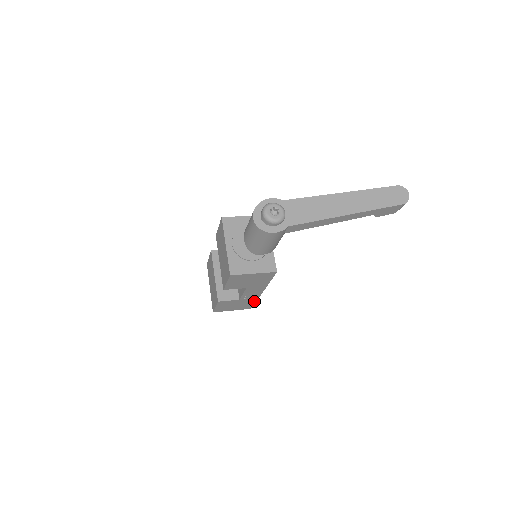
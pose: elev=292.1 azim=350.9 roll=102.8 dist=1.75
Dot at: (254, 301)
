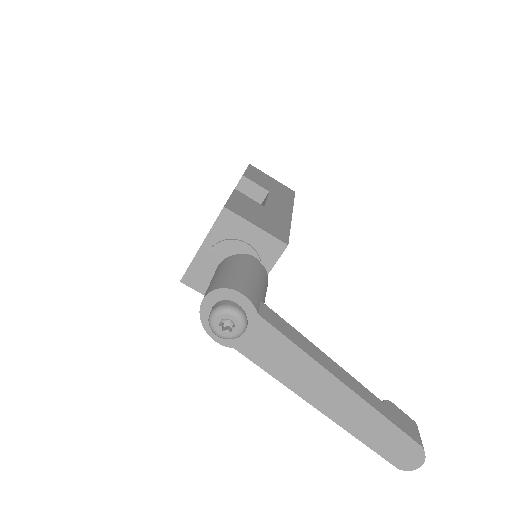
Dot at: occluded
